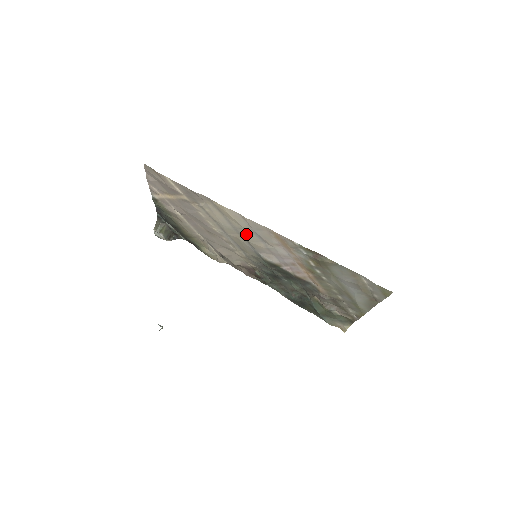
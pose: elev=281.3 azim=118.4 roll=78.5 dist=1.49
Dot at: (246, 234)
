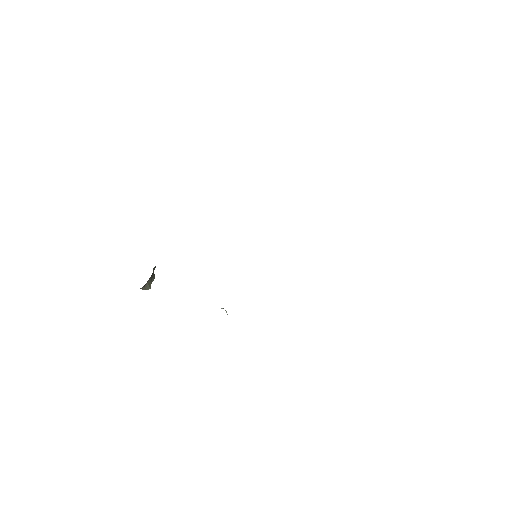
Dot at: occluded
